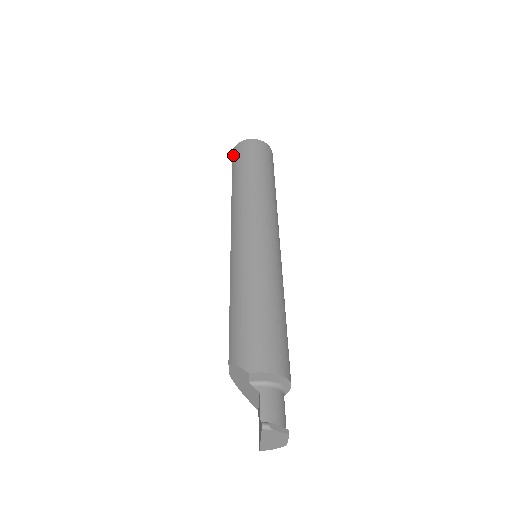
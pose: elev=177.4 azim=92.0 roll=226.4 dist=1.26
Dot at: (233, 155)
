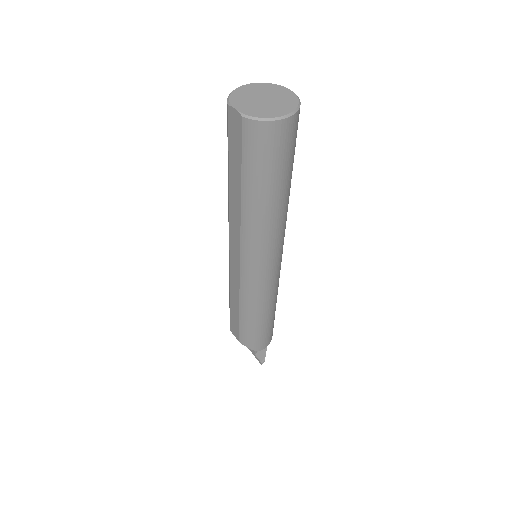
Dot at: (246, 138)
